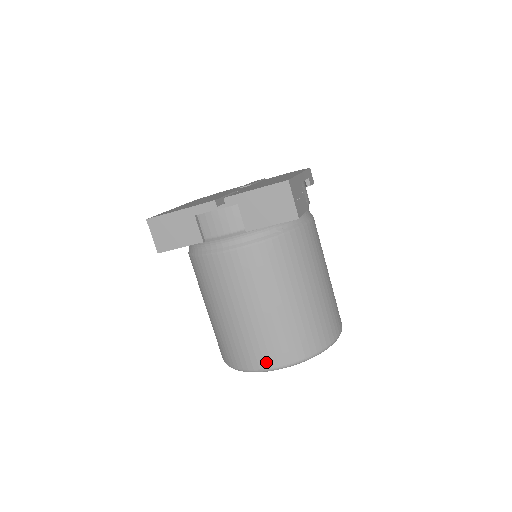
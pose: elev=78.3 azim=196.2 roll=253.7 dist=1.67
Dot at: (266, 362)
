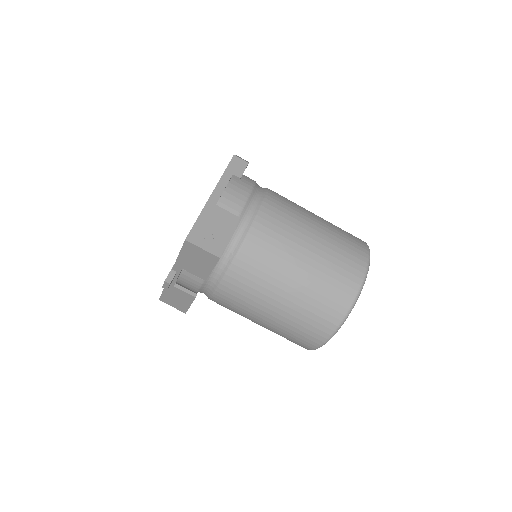
Dot at: (312, 344)
